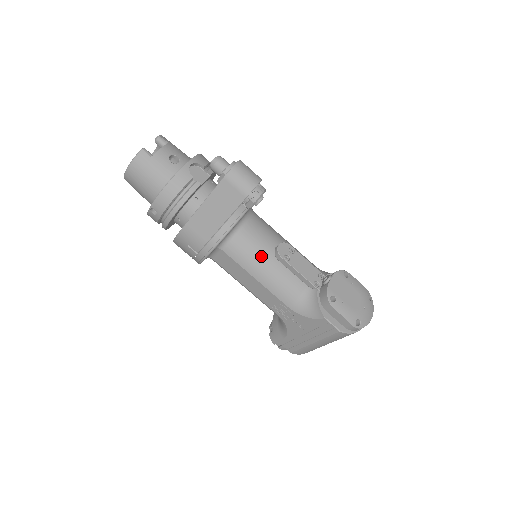
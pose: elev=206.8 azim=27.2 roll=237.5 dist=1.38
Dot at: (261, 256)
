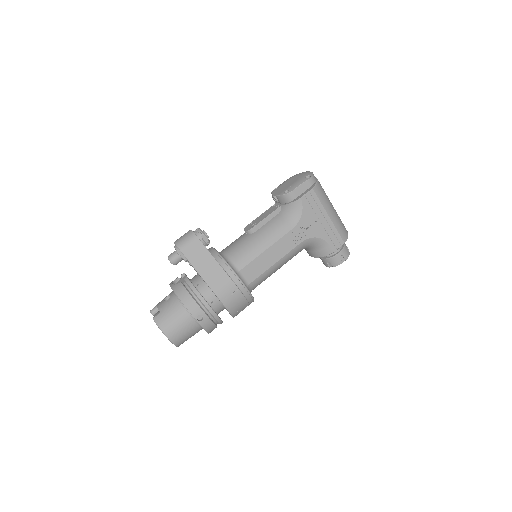
Dot at: (249, 242)
